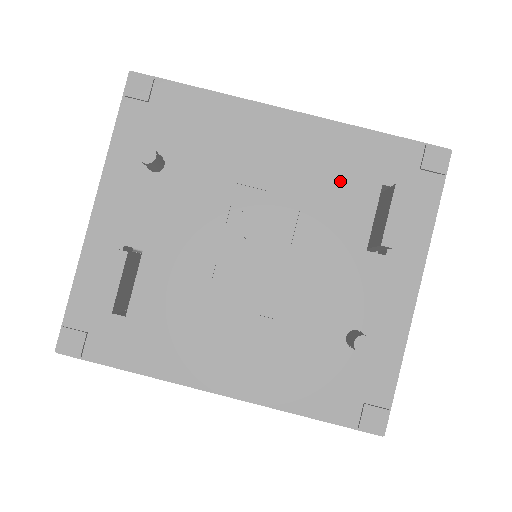
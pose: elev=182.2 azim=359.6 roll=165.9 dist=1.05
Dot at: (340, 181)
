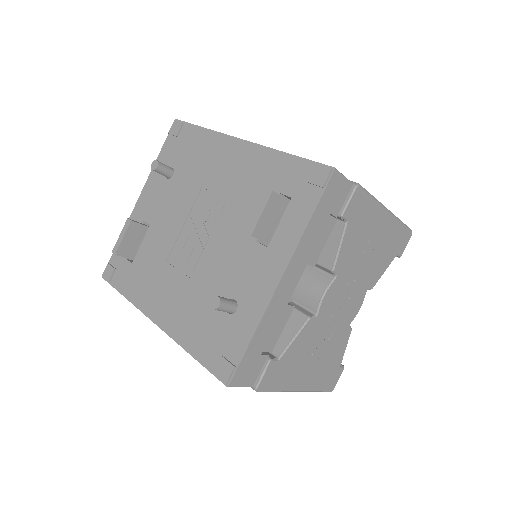
Dot at: (255, 189)
